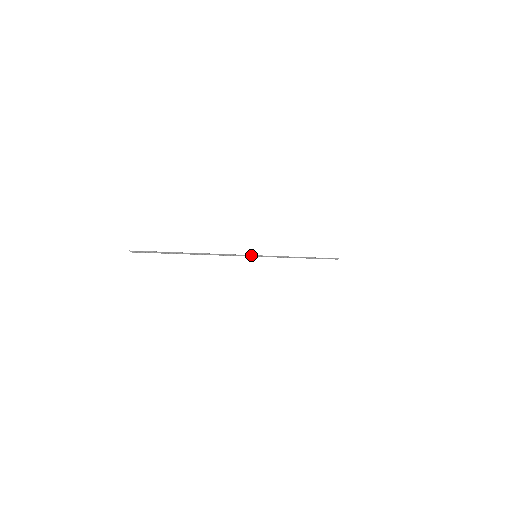
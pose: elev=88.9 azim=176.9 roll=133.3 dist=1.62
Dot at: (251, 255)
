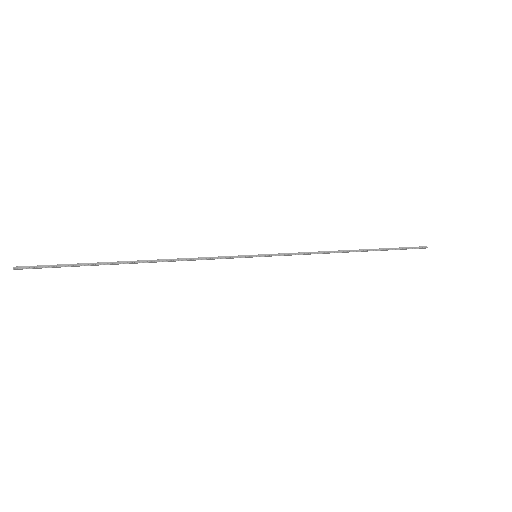
Dot at: (245, 255)
